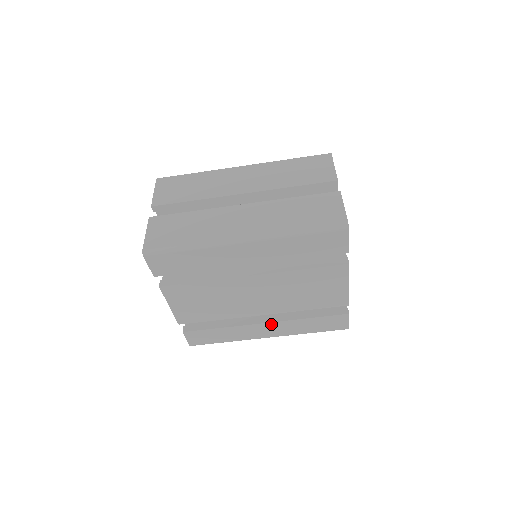
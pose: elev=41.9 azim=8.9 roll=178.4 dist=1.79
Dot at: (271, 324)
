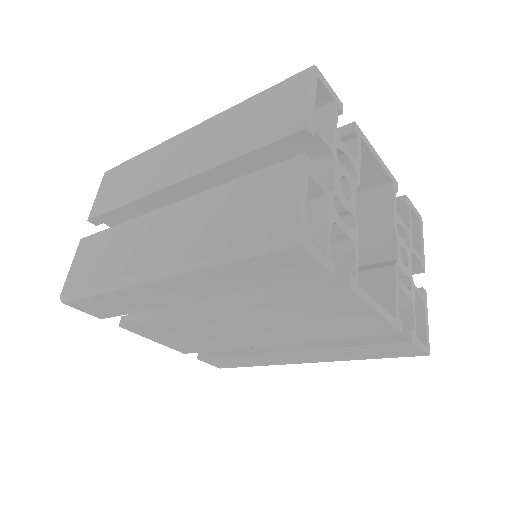
Dot at: (297, 352)
